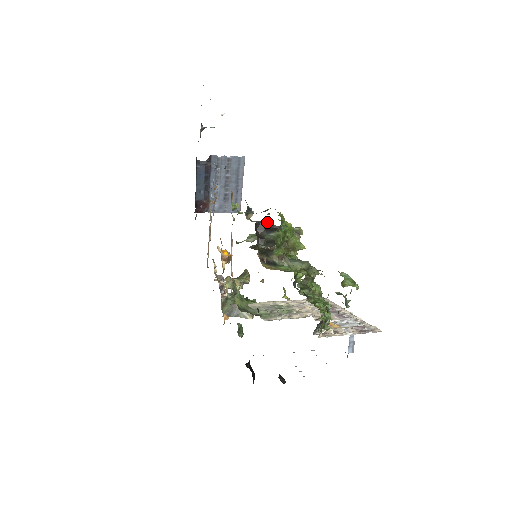
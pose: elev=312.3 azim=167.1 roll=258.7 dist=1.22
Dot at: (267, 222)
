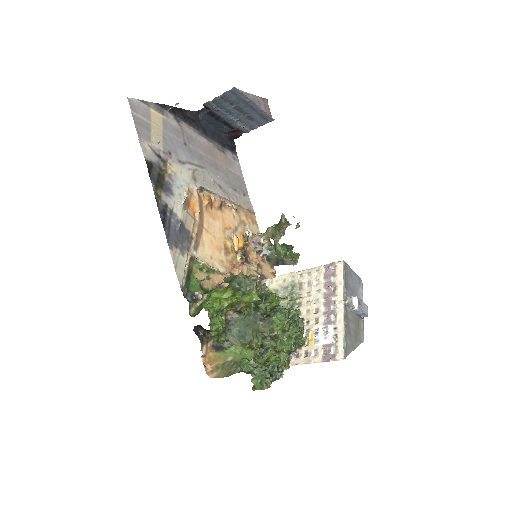
Dot at: (201, 326)
